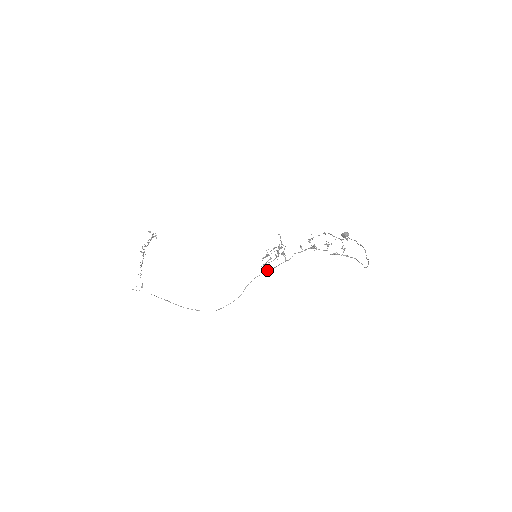
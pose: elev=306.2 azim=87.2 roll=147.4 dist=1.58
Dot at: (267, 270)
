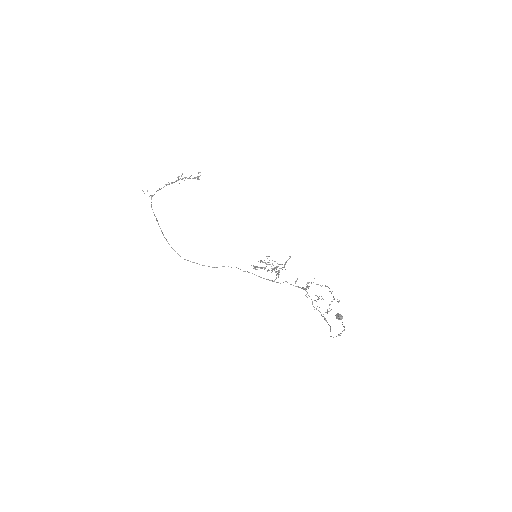
Dot at: occluded
